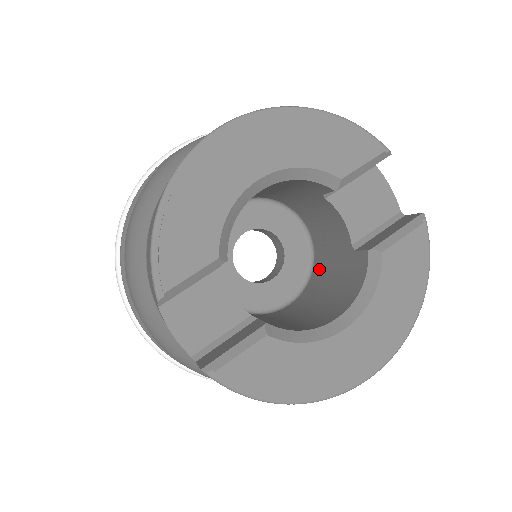
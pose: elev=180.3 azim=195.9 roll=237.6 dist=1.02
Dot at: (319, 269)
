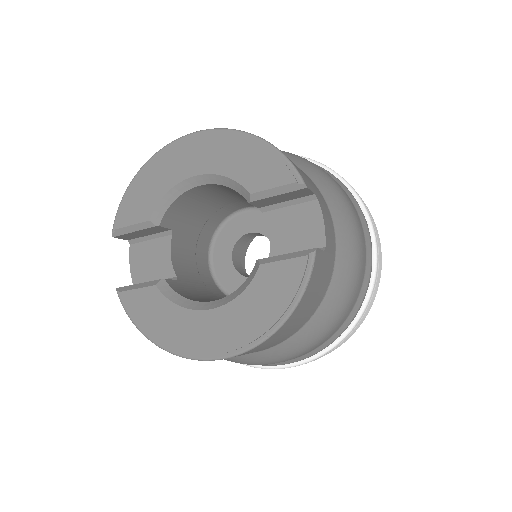
Dot at: occluded
